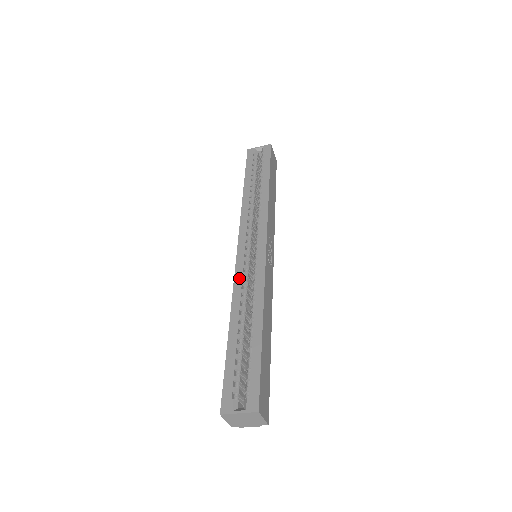
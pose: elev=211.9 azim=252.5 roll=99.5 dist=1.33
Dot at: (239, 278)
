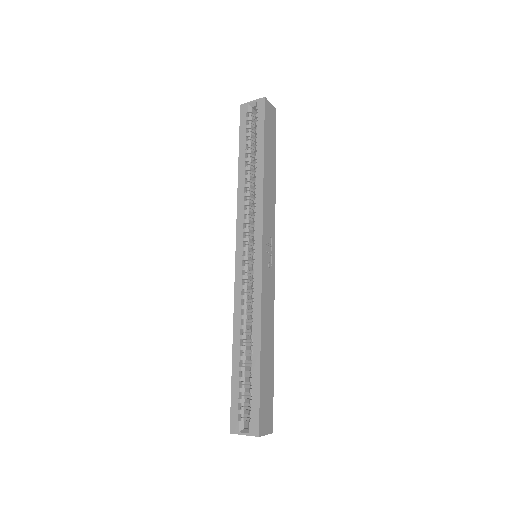
Dot at: (238, 292)
